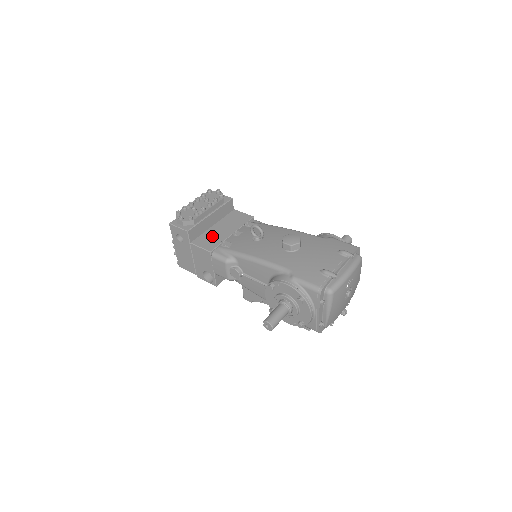
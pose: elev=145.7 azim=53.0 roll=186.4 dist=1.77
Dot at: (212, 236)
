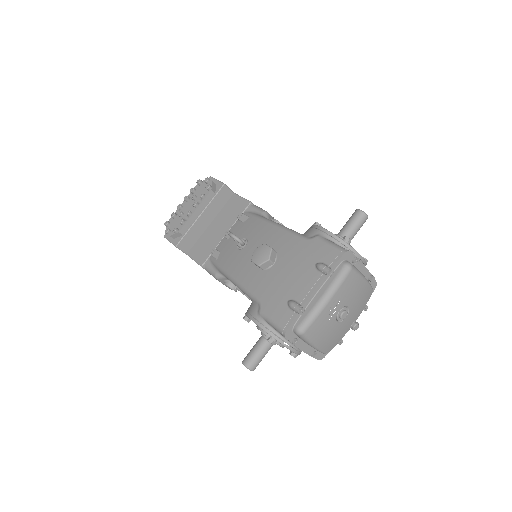
Dot at: (206, 242)
